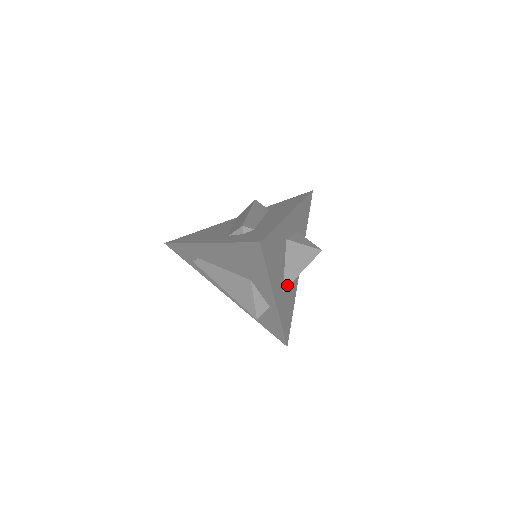
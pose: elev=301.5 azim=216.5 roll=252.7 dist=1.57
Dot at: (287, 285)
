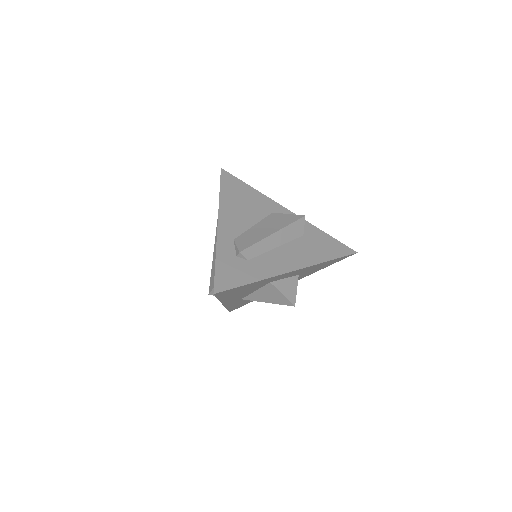
Dot at: (248, 299)
